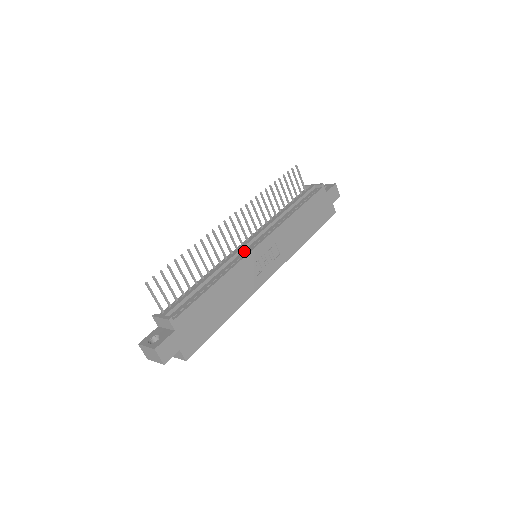
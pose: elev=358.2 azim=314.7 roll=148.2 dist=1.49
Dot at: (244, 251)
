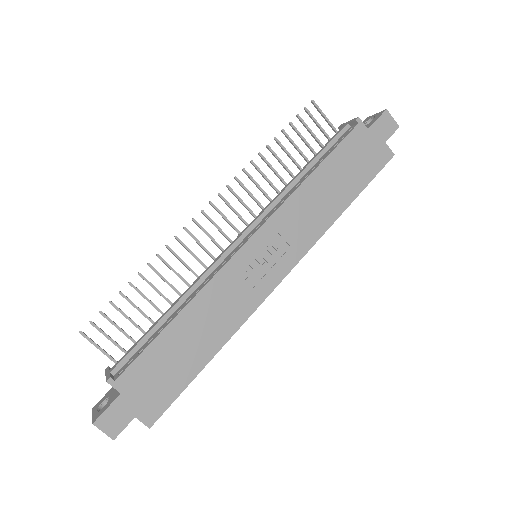
Dot at: (227, 256)
